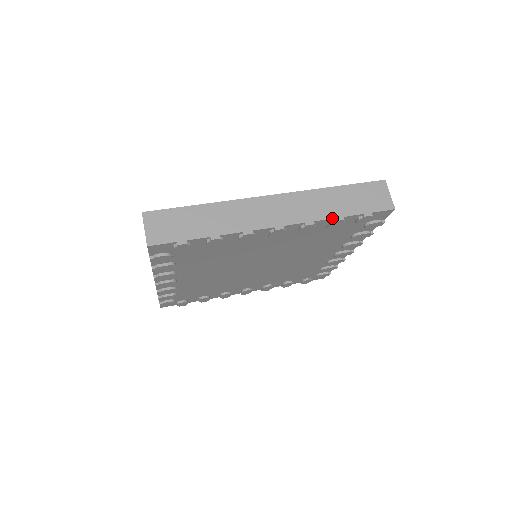
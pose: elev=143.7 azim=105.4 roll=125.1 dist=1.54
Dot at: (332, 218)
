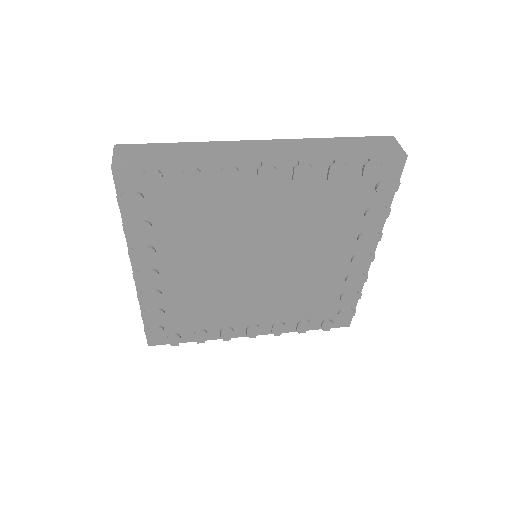
Dot at: (331, 158)
